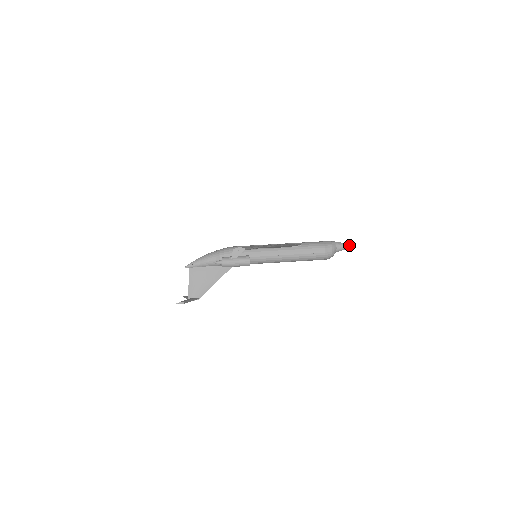
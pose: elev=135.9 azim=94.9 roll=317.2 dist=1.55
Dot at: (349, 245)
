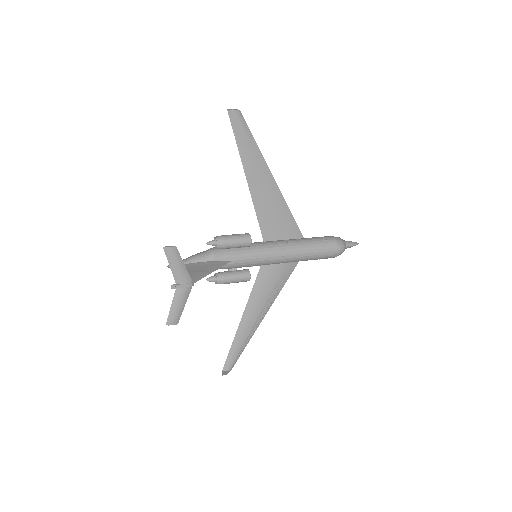
Dot at: (356, 242)
